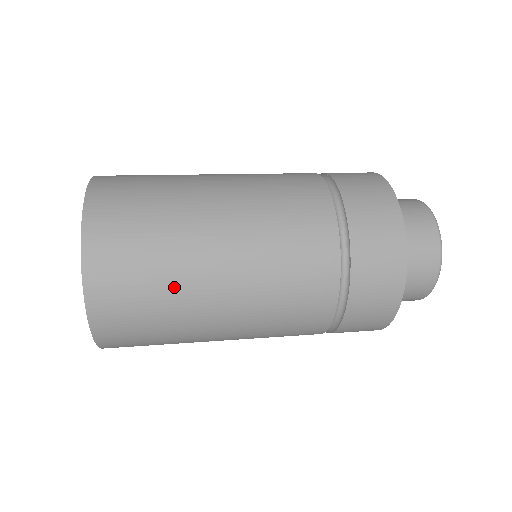
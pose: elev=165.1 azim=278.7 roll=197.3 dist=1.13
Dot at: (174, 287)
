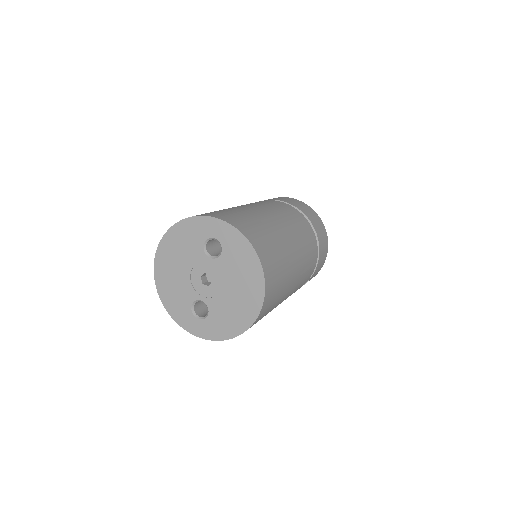
Dot at: (261, 221)
